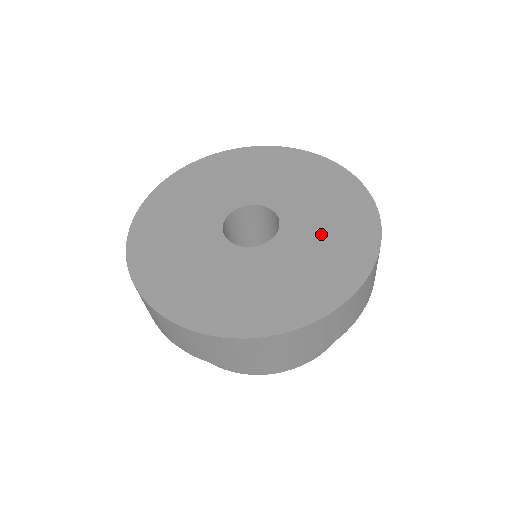
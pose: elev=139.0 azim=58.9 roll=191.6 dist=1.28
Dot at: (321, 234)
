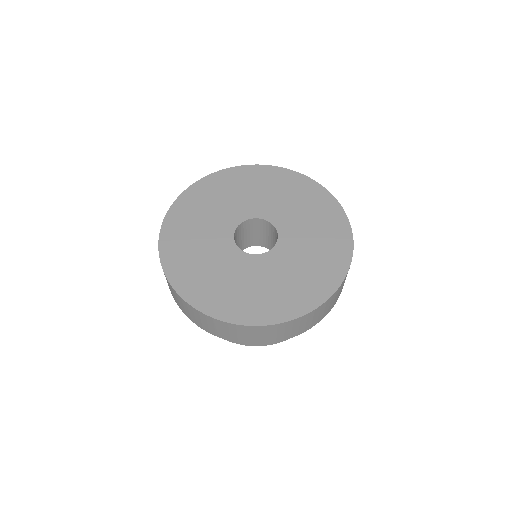
Dot at: (310, 240)
